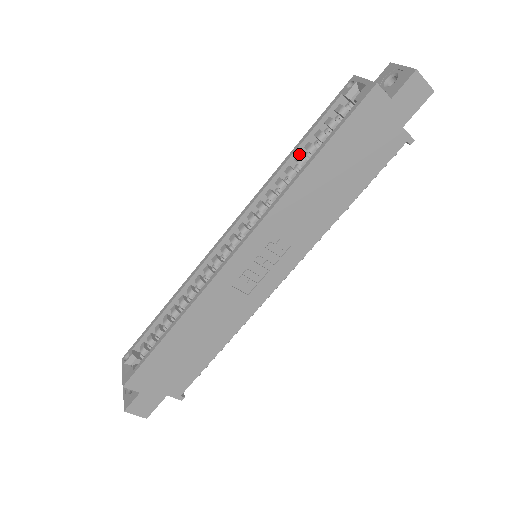
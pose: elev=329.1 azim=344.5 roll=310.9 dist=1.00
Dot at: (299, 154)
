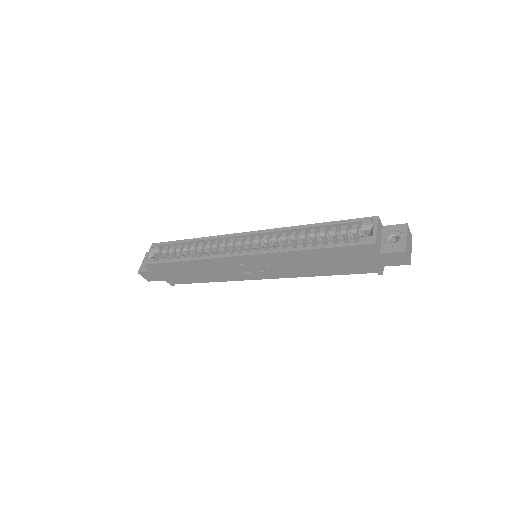
Dot at: (315, 230)
